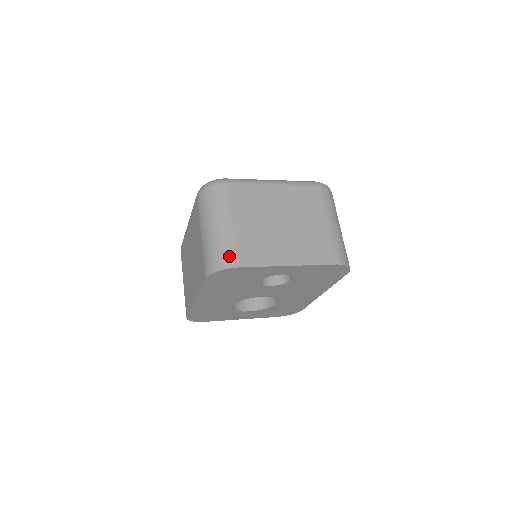
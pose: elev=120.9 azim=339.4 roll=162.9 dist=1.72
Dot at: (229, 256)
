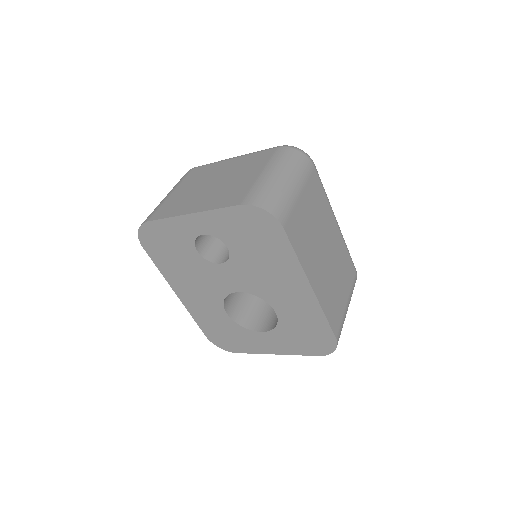
Dot at: (149, 216)
